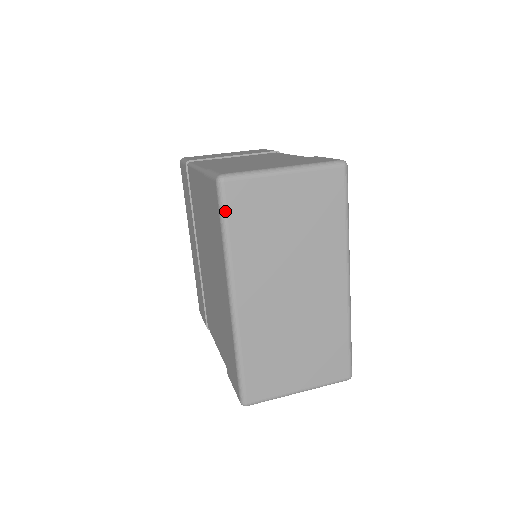
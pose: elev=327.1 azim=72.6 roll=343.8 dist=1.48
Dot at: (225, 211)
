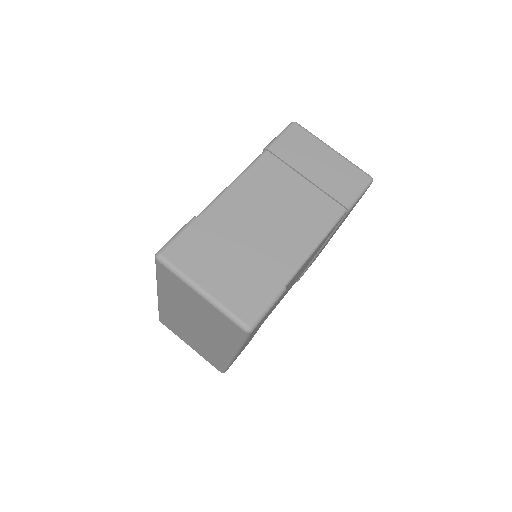
Dot at: (156, 269)
